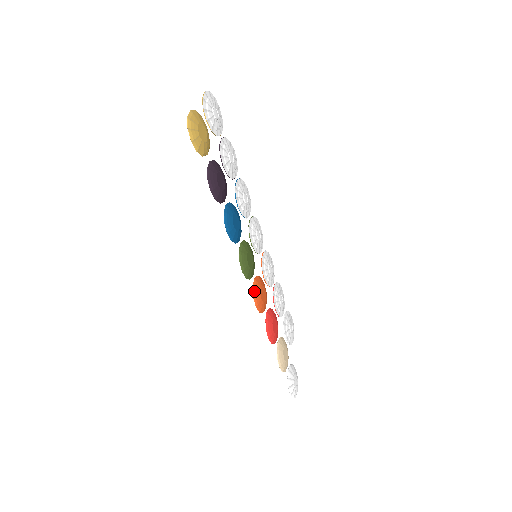
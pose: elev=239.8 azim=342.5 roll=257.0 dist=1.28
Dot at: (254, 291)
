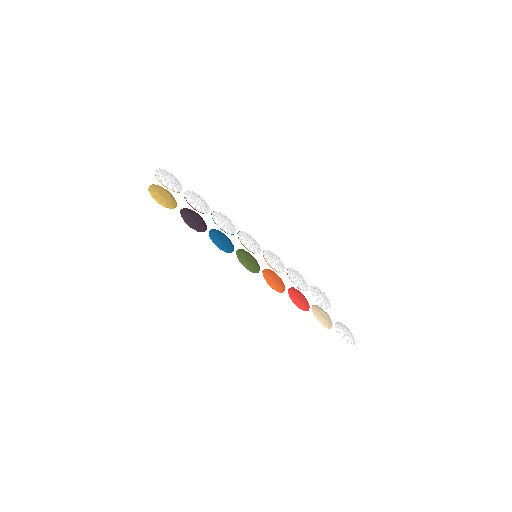
Dot at: (266, 279)
